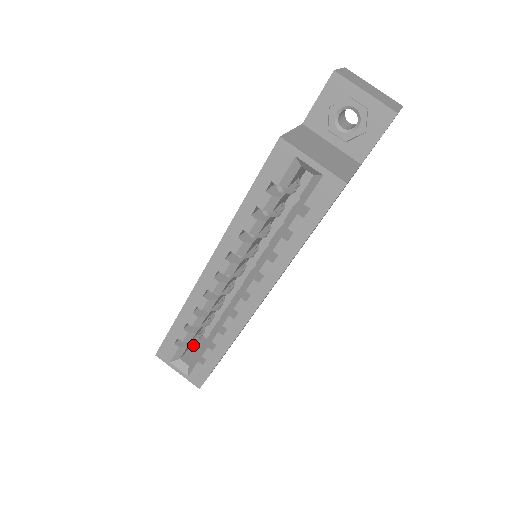
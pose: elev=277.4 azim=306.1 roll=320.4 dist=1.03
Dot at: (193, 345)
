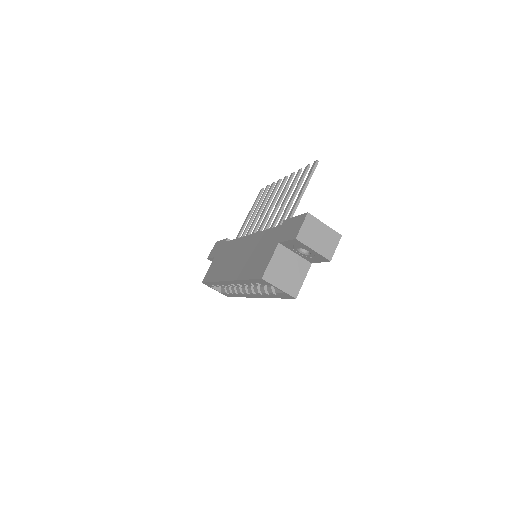
Dot at: occluded
